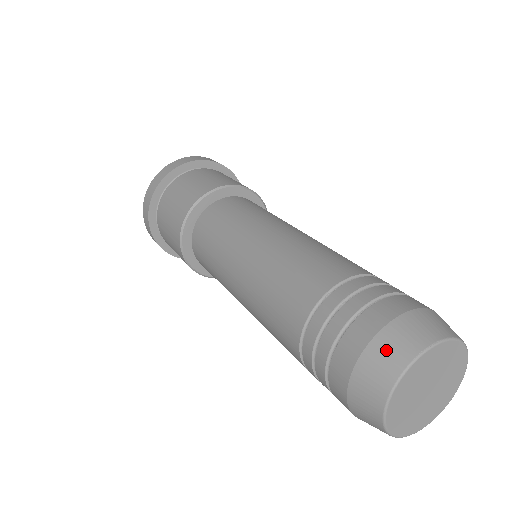
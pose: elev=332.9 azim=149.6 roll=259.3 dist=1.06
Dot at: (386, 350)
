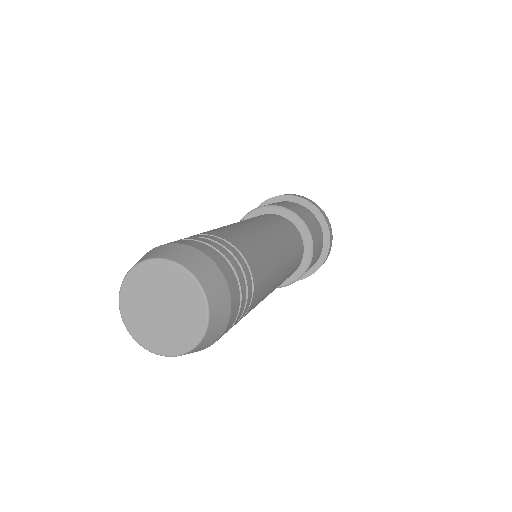
Dot at: occluded
